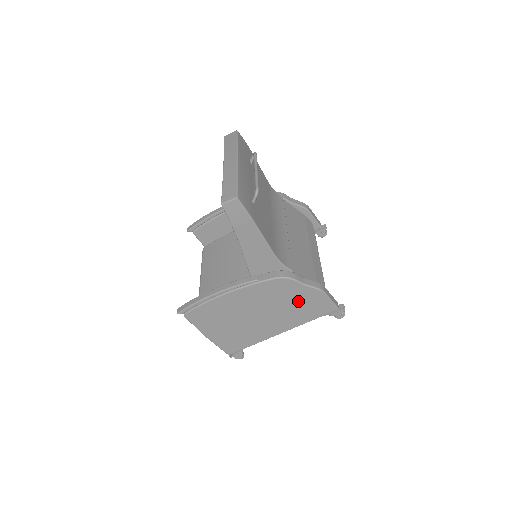
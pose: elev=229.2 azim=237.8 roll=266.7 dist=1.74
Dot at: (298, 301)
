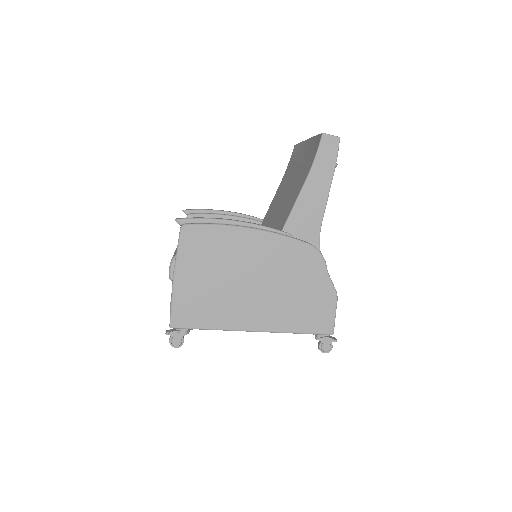
Dot at: (306, 293)
